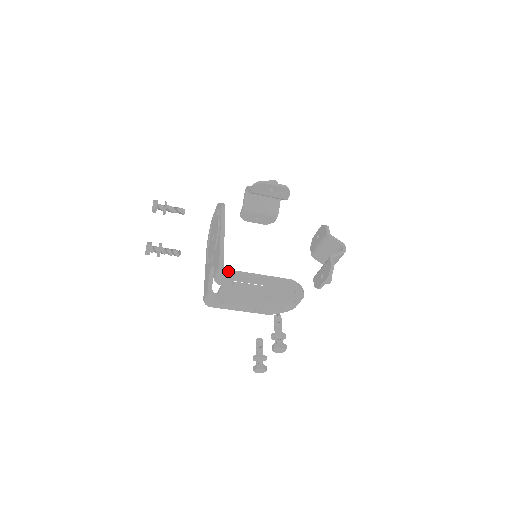
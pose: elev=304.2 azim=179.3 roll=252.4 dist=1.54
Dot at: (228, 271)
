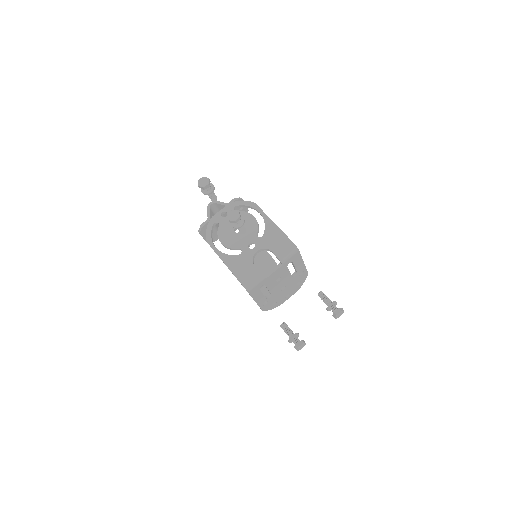
Dot at: (298, 249)
